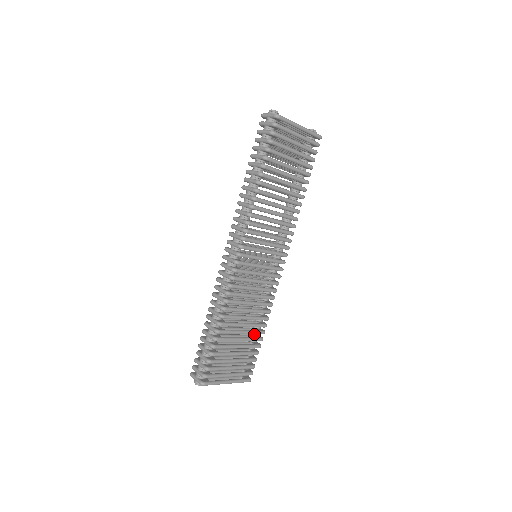
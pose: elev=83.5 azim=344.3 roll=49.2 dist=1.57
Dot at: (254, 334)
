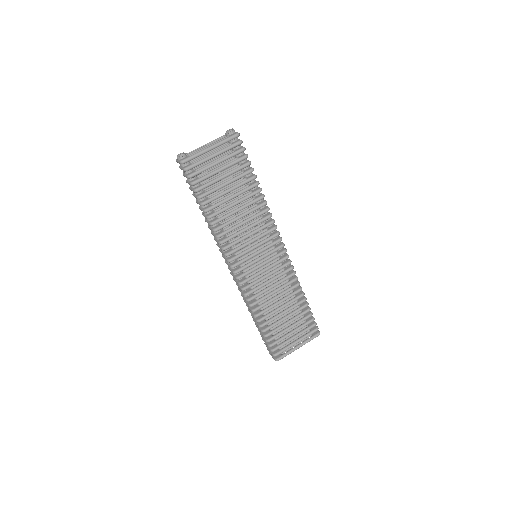
Dot at: occluded
